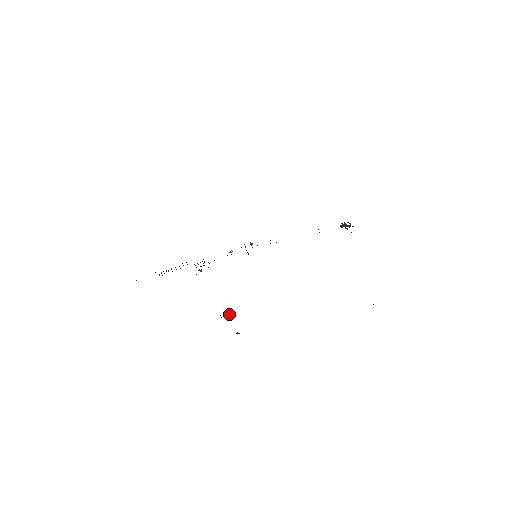
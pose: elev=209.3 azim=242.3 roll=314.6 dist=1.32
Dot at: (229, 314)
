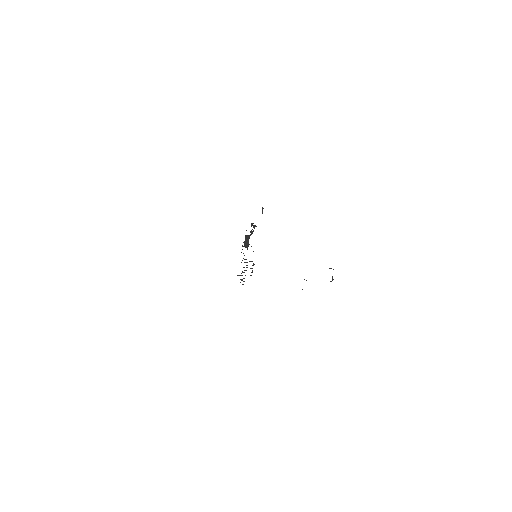
Dot at: (306, 280)
